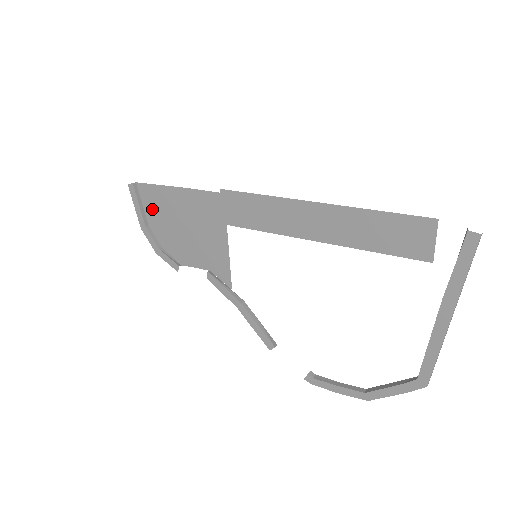
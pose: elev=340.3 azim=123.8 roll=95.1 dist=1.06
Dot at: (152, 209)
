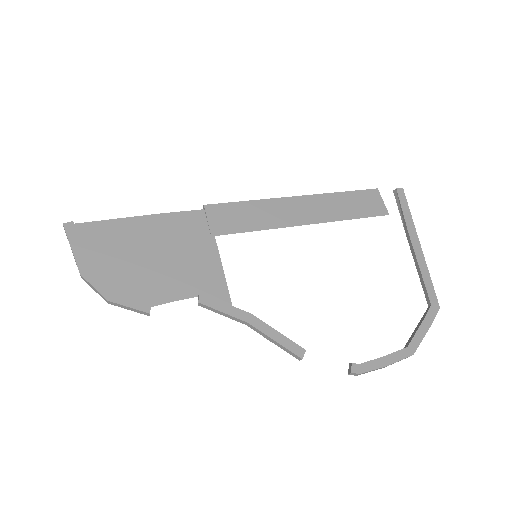
Dot at: (100, 249)
